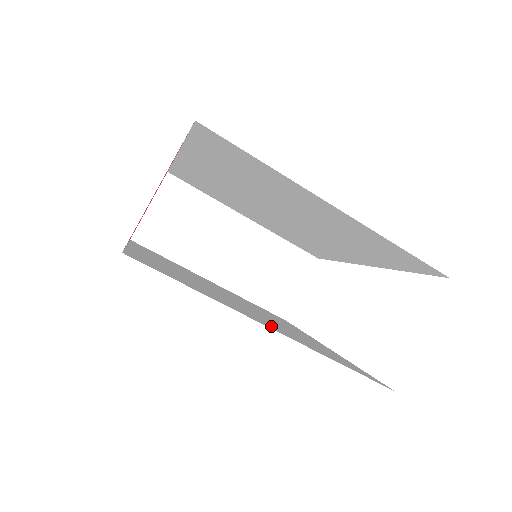
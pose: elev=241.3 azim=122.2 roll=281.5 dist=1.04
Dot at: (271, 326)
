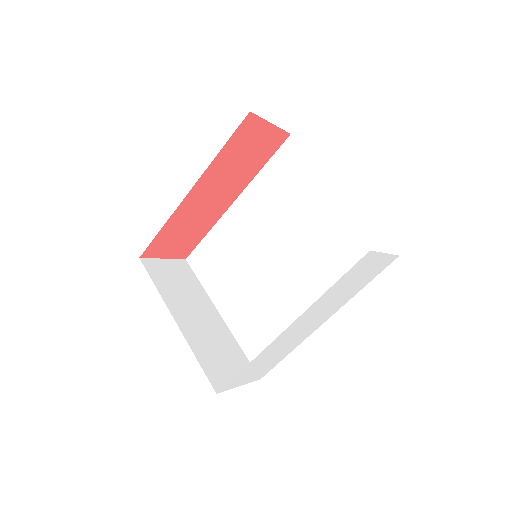
Dot at: occluded
